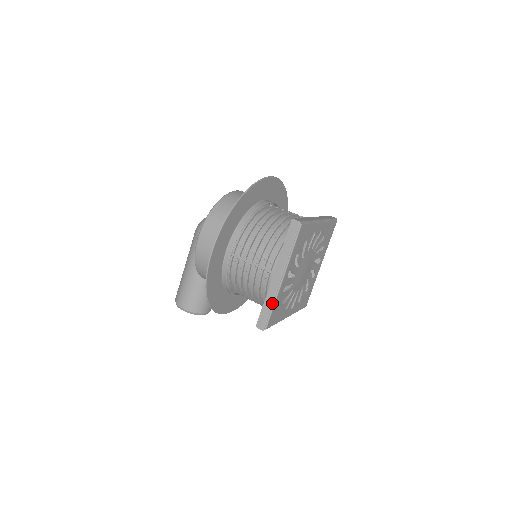
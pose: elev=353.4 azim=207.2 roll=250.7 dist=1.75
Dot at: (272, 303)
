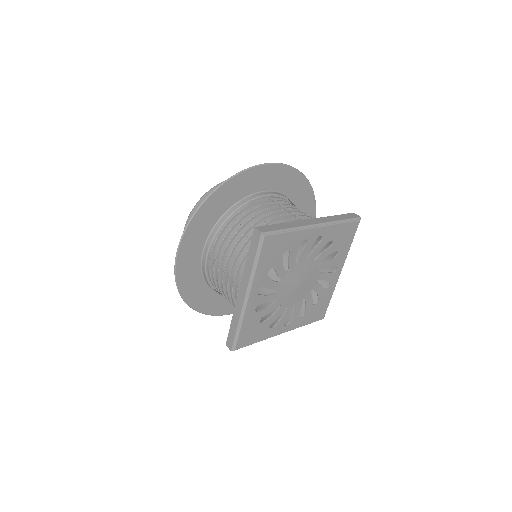
Dot at: (238, 323)
